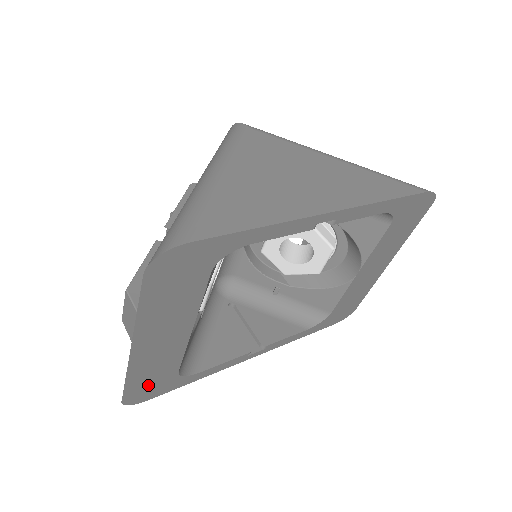
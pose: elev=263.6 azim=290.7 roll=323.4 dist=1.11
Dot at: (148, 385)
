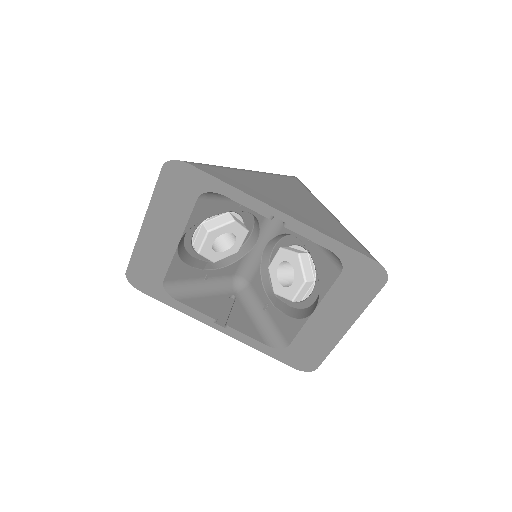
Dot at: (143, 273)
